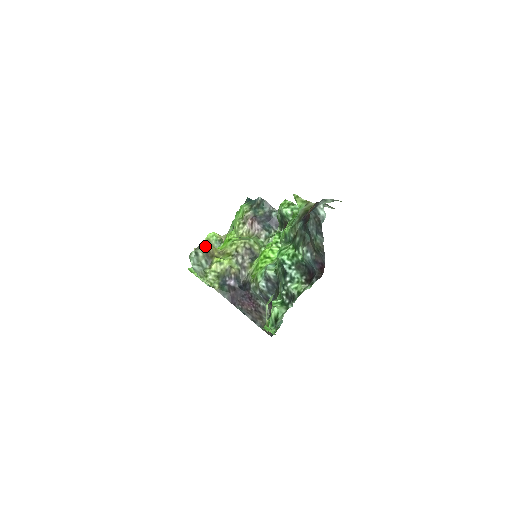
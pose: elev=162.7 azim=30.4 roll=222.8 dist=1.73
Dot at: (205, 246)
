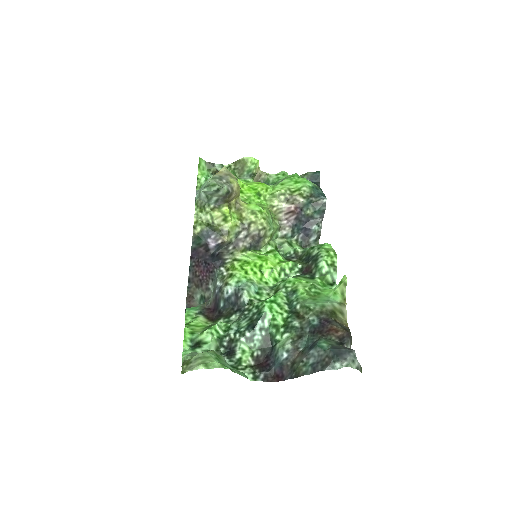
Dot at: (234, 187)
